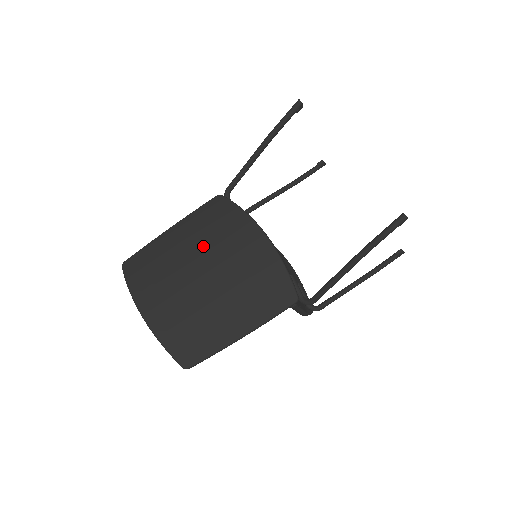
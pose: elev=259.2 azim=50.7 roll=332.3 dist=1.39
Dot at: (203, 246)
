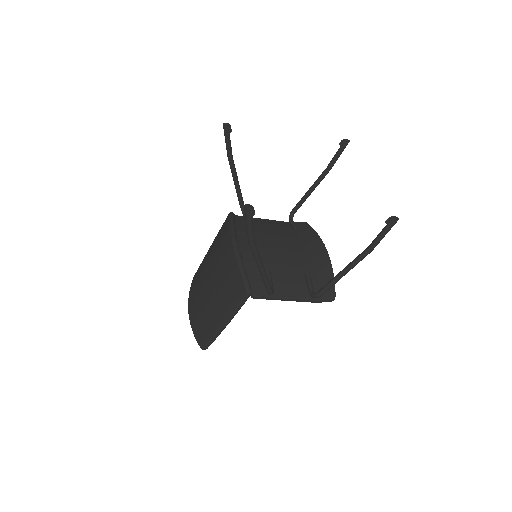
Dot at: (212, 257)
